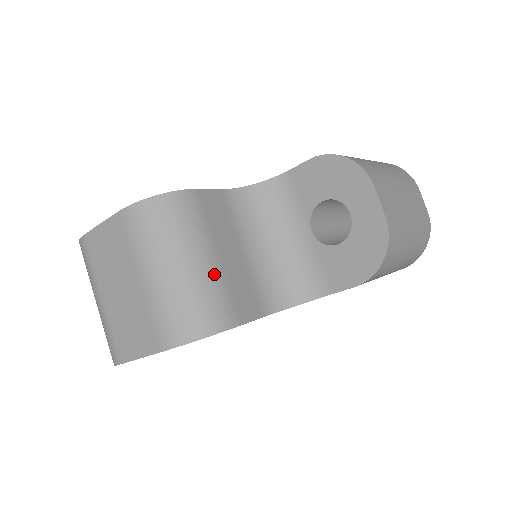
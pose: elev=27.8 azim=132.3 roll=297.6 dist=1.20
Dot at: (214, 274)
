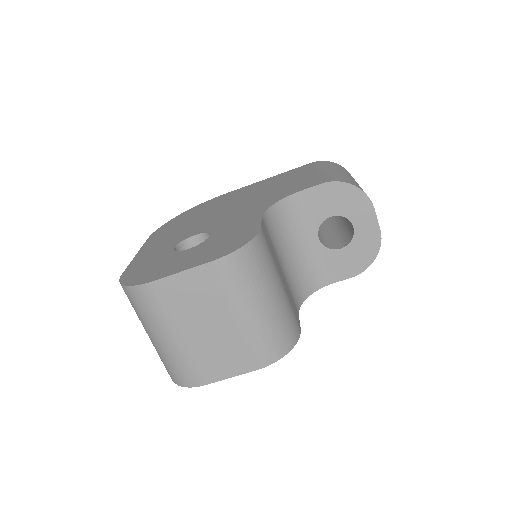
Dot at: (285, 298)
